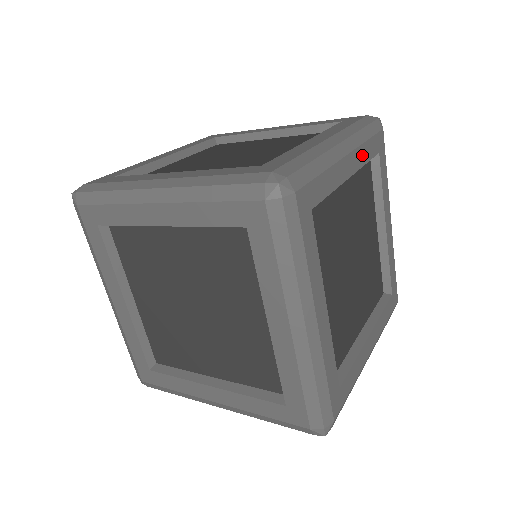
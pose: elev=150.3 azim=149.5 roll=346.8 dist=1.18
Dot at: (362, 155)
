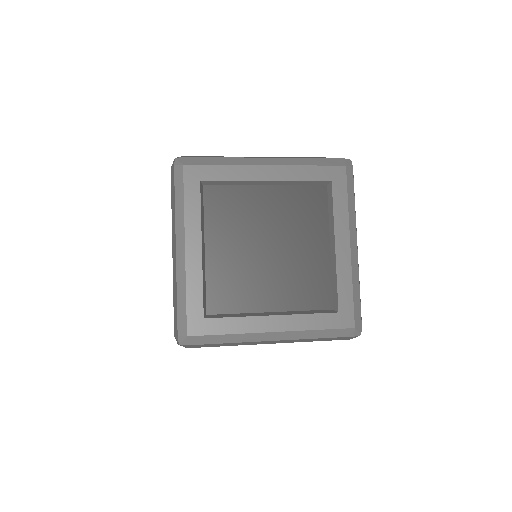
Dot at: (294, 173)
